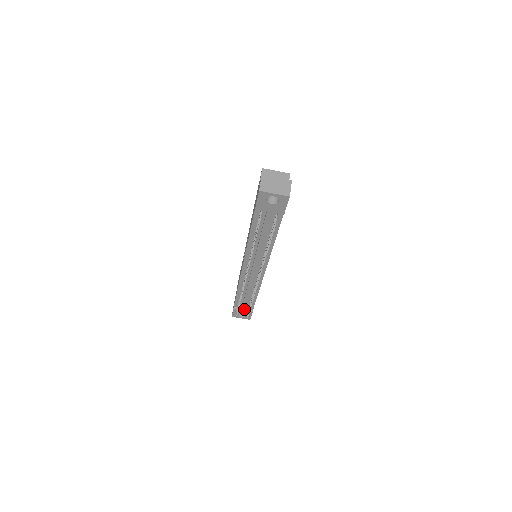
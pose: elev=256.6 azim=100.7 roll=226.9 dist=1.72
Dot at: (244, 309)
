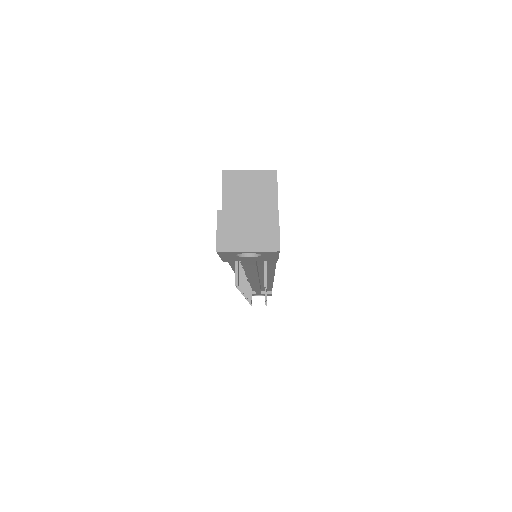
Dot at: (260, 293)
